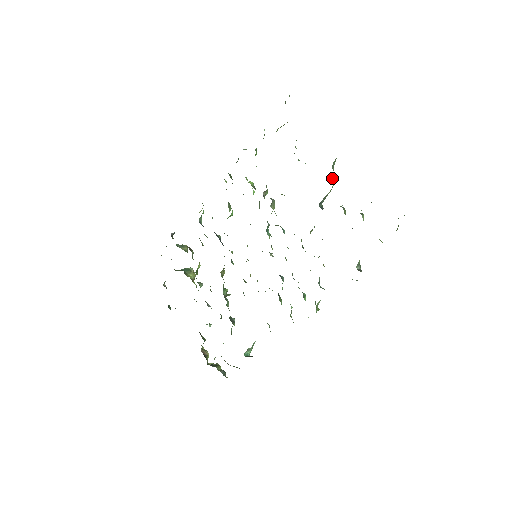
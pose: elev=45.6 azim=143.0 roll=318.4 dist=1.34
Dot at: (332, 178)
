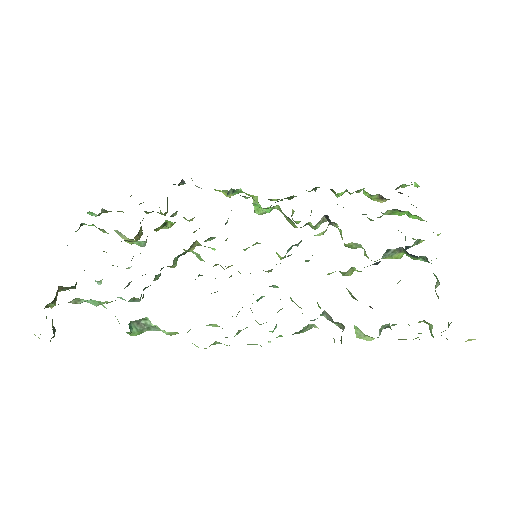
Dot at: occluded
